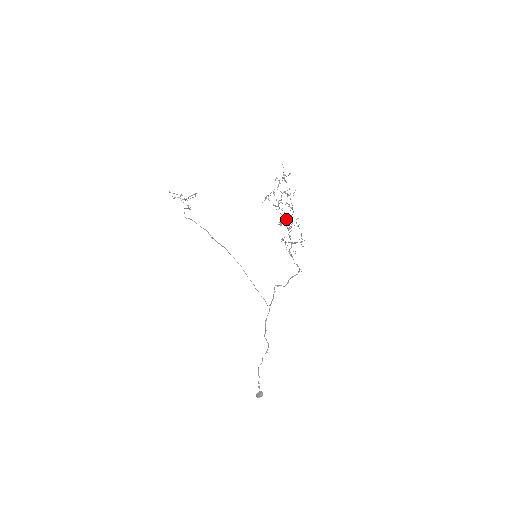
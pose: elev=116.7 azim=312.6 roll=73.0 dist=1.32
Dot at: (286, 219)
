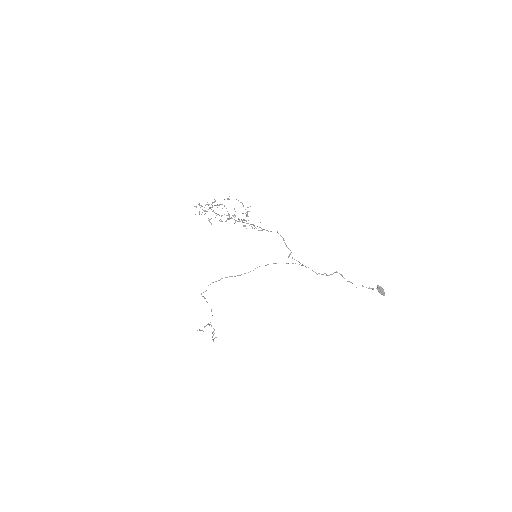
Dot at: (231, 218)
